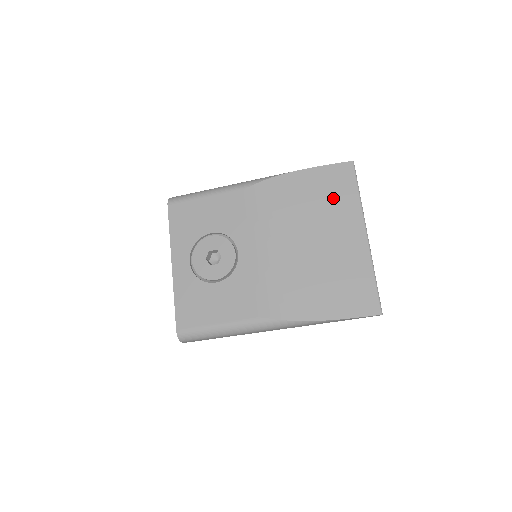
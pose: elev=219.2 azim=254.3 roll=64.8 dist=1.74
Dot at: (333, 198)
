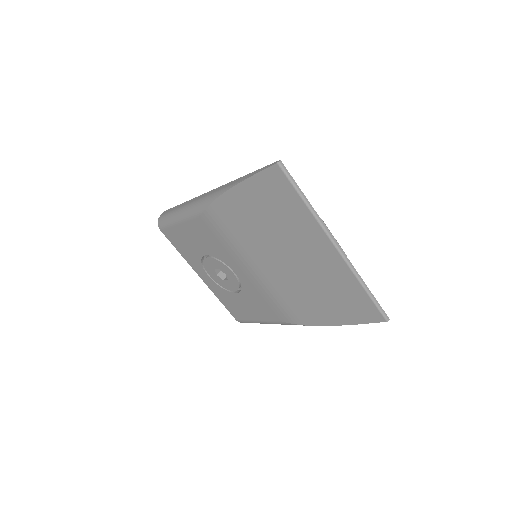
Dot at: (281, 214)
